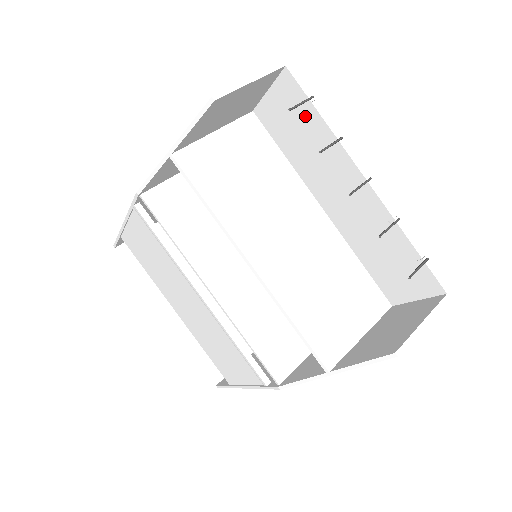
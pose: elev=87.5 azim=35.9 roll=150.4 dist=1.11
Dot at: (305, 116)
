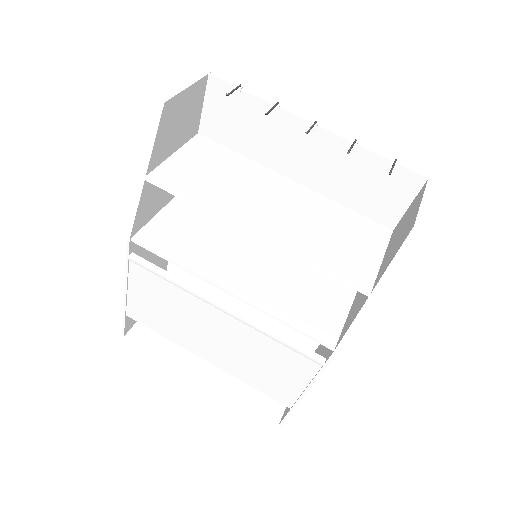
Dot at: (241, 105)
